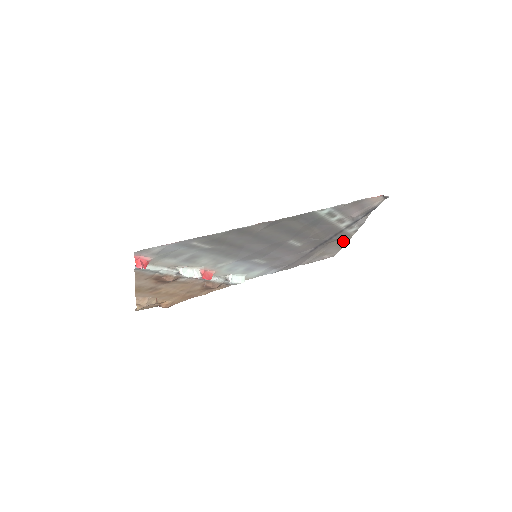
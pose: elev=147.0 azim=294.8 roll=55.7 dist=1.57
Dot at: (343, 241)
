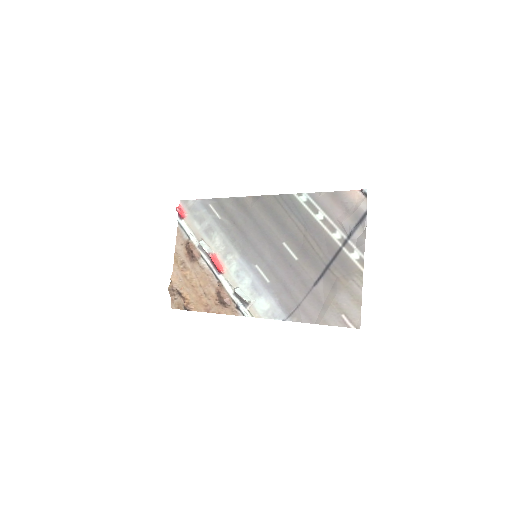
Dot at: (355, 284)
